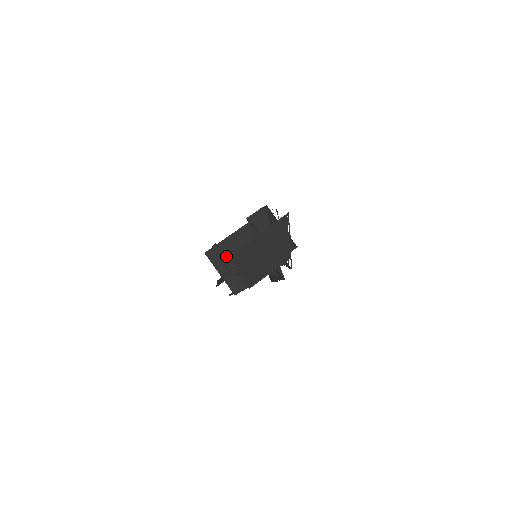
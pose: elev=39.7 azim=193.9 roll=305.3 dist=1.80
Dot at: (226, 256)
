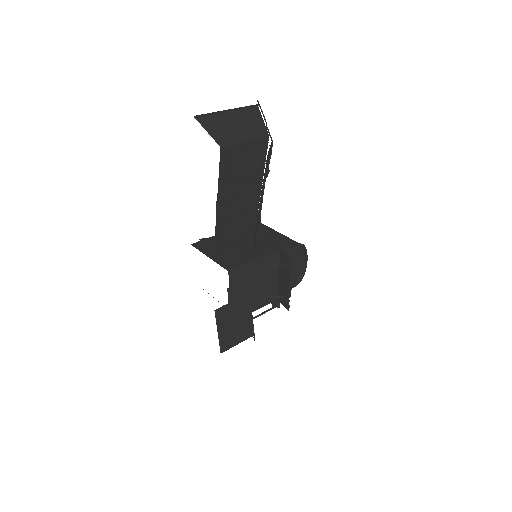
Dot at: occluded
